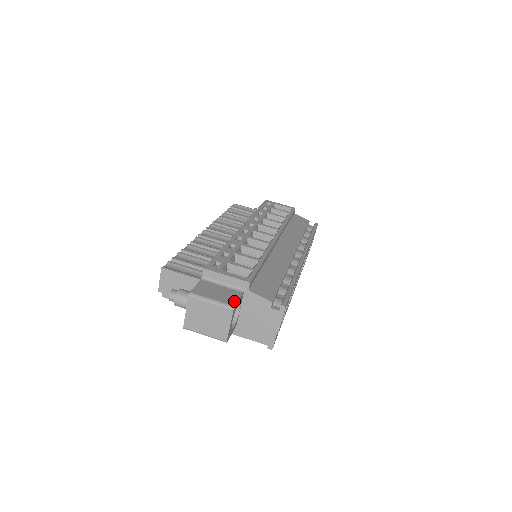
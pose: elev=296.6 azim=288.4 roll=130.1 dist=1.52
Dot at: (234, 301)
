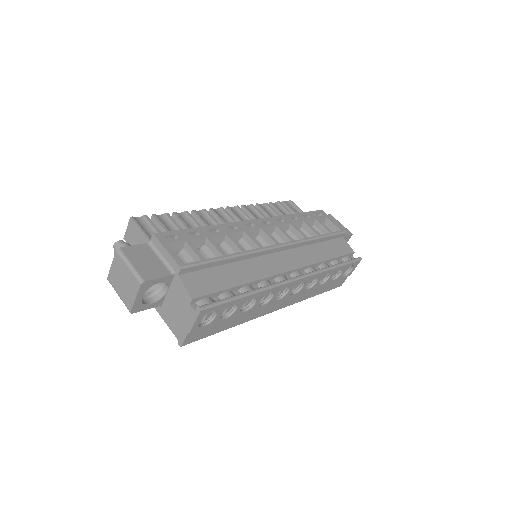
Dot at: (151, 277)
